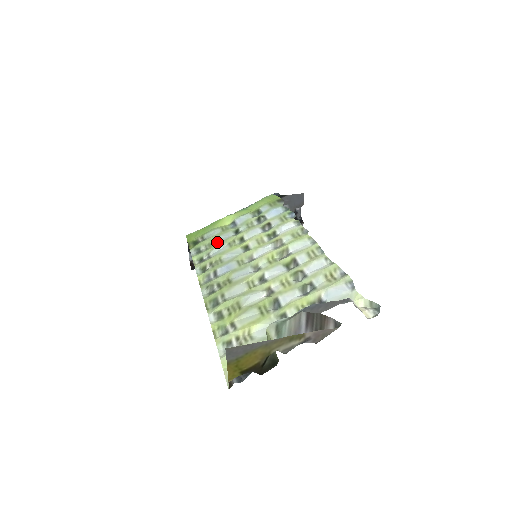
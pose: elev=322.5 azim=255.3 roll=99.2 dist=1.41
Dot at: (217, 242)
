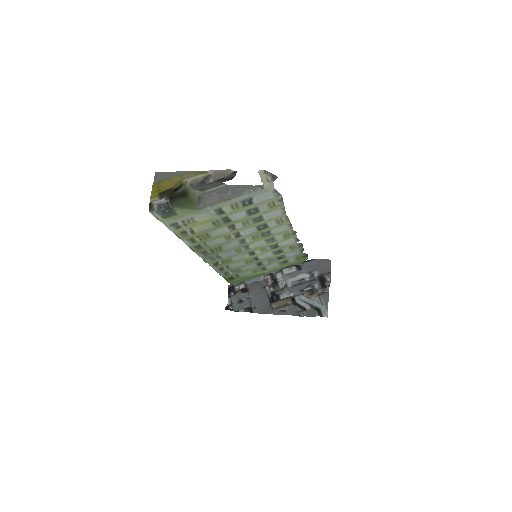
Dot at: (242, 268)
